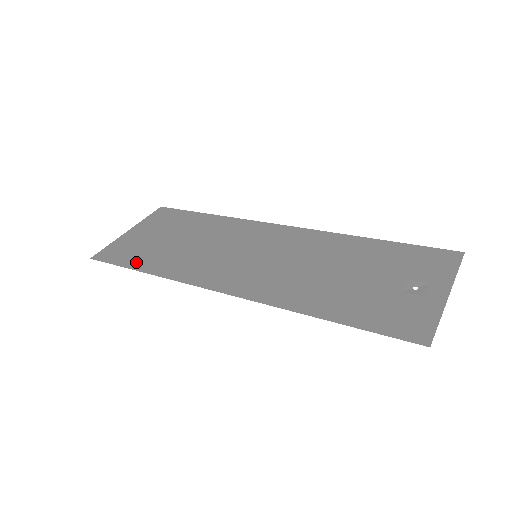
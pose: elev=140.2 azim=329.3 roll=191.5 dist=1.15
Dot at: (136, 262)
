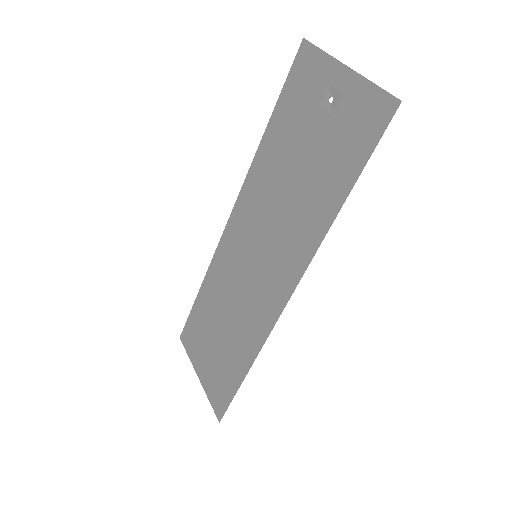
Dot at: (234, 378)
